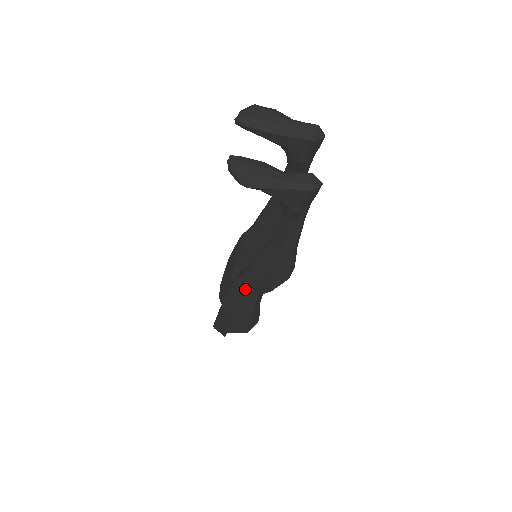
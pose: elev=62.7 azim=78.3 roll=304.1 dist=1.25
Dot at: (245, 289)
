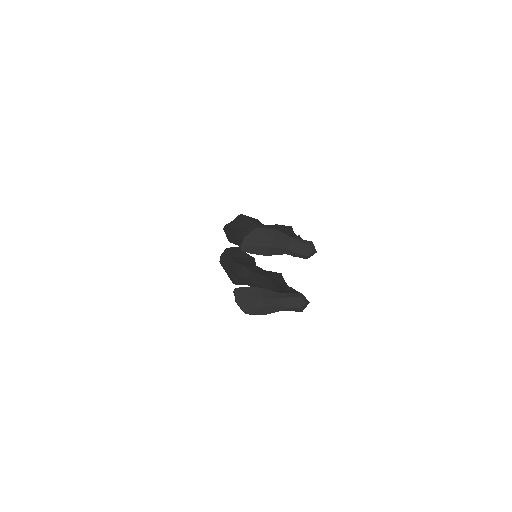
Dot at: (246, 284)
